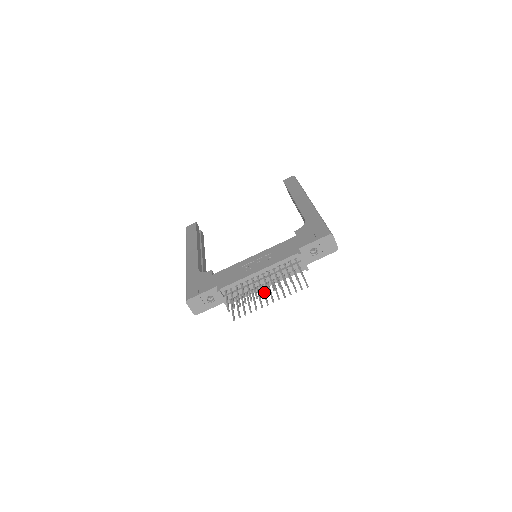
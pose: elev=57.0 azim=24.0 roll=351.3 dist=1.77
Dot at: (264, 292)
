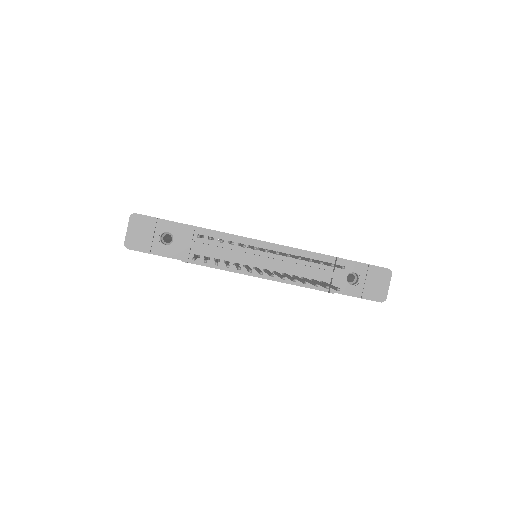
Dot at: occluded
